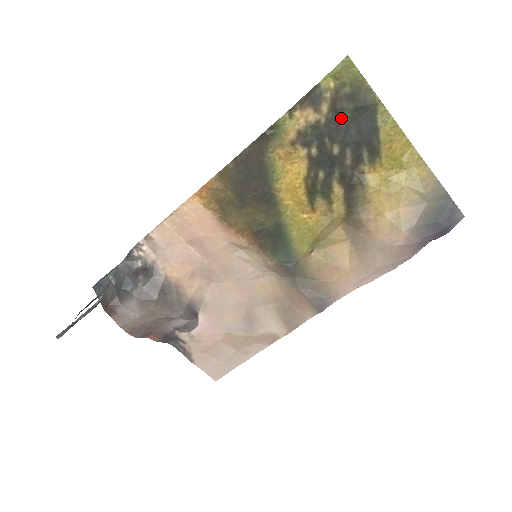
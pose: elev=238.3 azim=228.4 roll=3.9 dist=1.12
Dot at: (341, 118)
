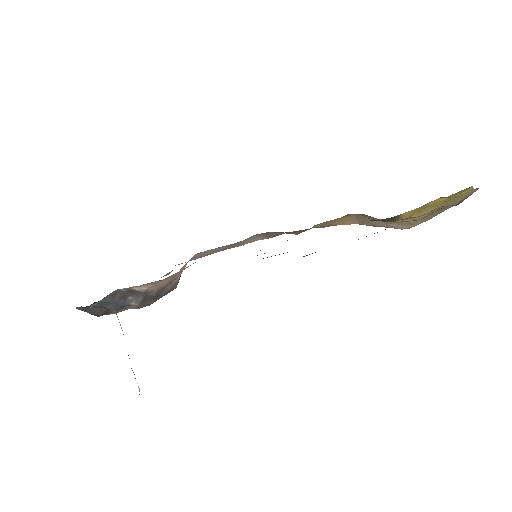
Dot at: occluded
